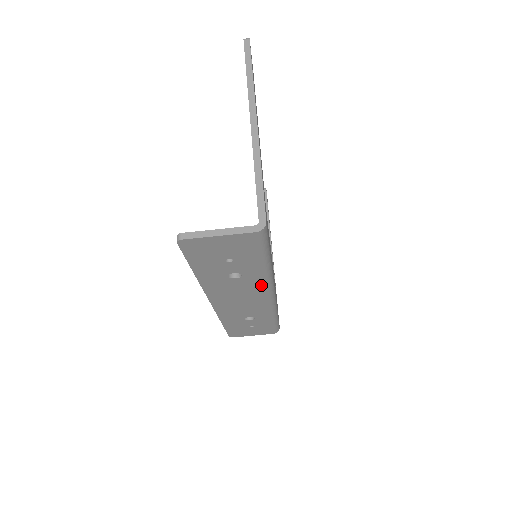
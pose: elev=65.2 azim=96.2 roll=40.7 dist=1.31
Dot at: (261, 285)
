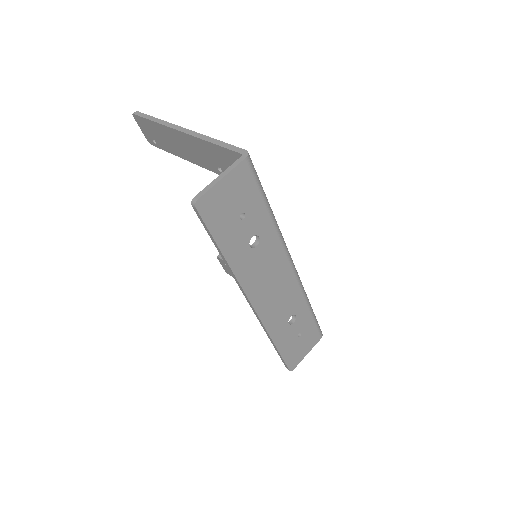
Dot at: (279, 248)
